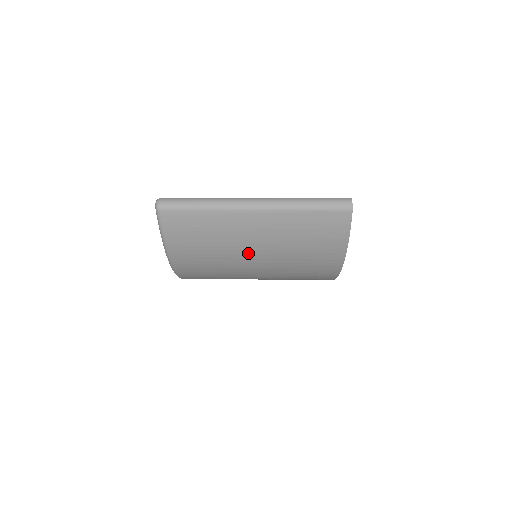
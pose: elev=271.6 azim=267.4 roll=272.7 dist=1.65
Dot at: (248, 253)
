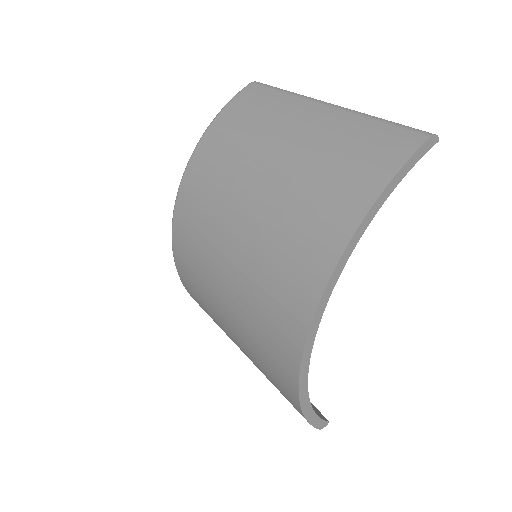
Dot at: (269, 153)
